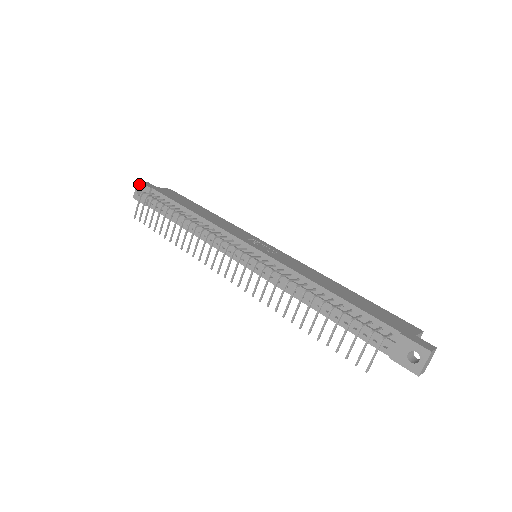
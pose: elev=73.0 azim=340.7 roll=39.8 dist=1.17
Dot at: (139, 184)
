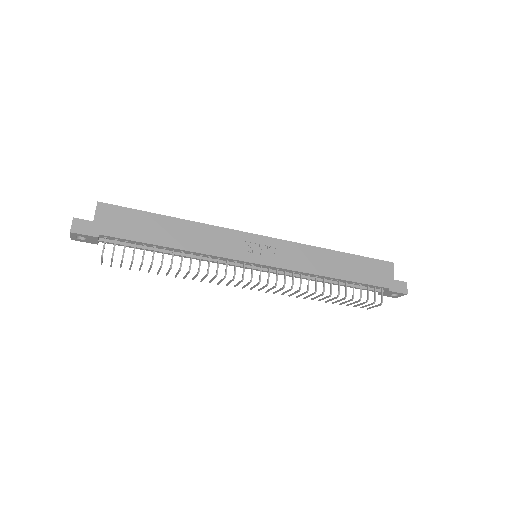
Dot at: (75, 234)
